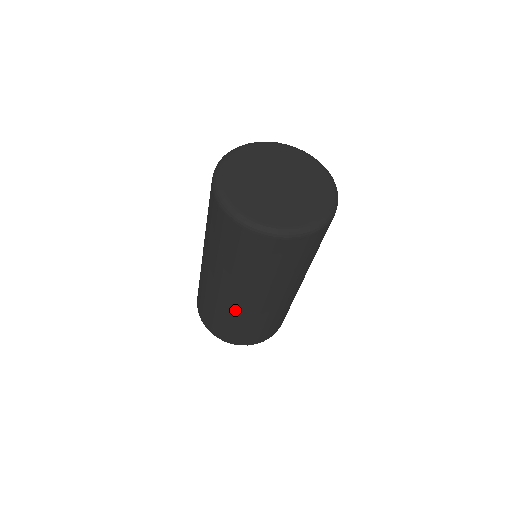
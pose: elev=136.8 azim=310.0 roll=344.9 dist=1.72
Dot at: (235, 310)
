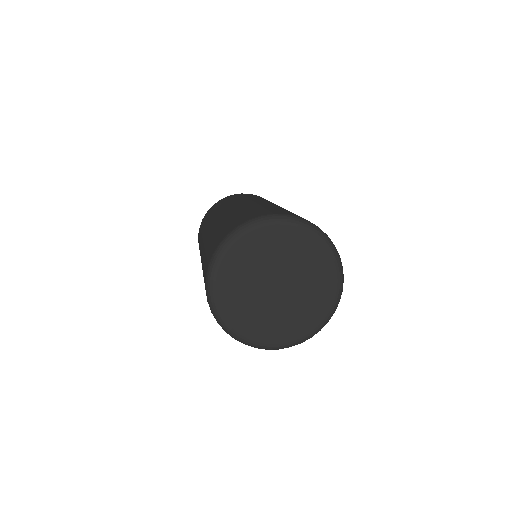
Dot at: occluded
